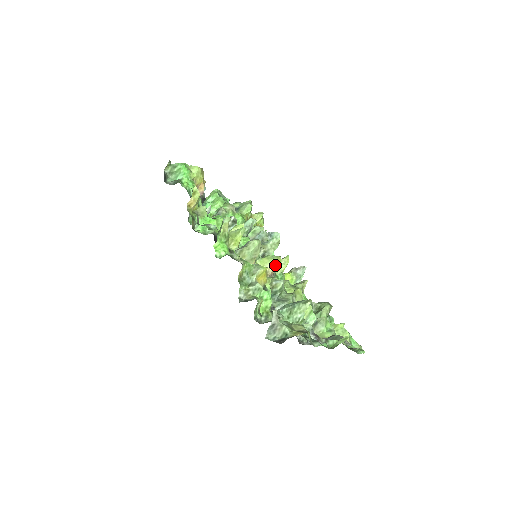
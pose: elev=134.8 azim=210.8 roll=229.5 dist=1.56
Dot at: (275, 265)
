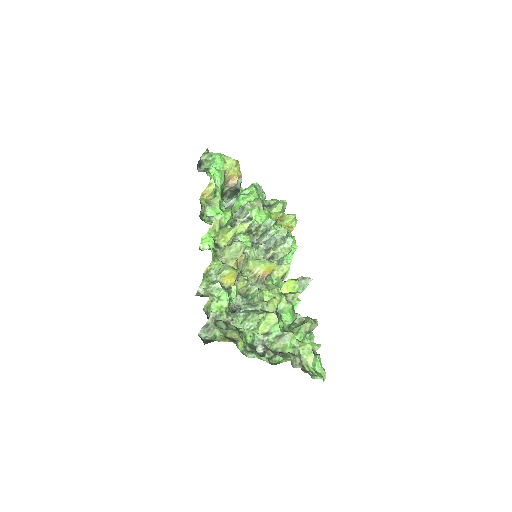
Dot at: (267, 269)
